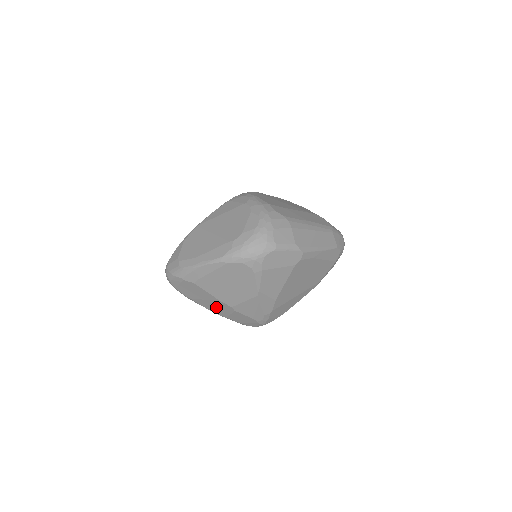
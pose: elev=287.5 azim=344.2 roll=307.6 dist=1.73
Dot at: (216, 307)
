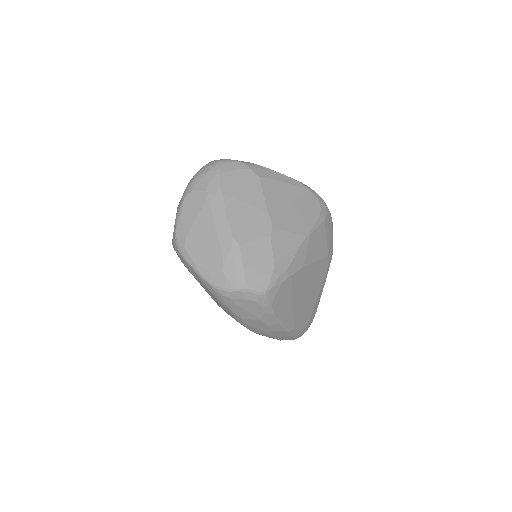
Dot at: (247, 221)
